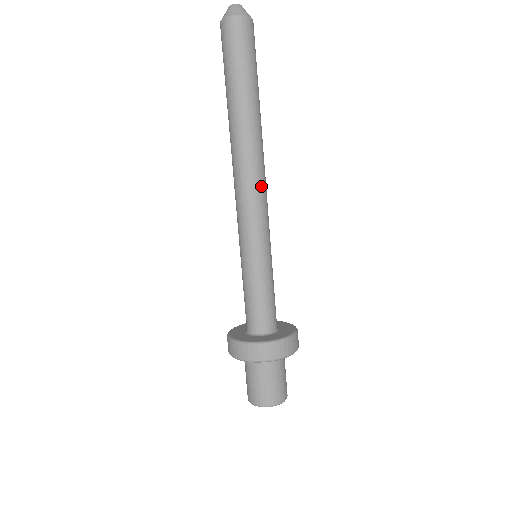
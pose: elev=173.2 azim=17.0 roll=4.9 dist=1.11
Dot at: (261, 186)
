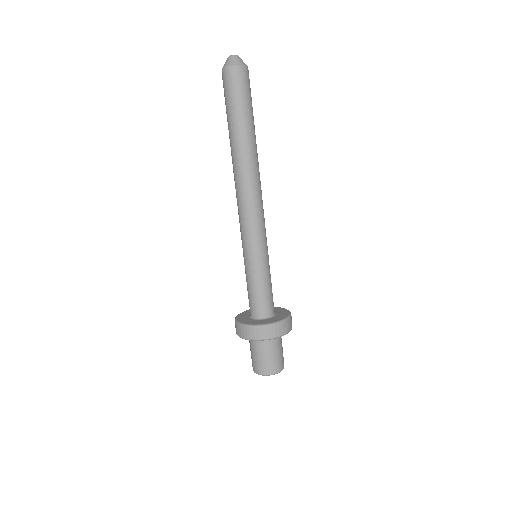
Dot at: (249, 202)
